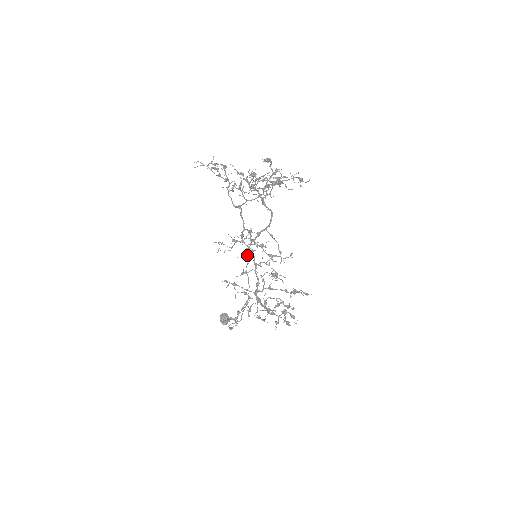
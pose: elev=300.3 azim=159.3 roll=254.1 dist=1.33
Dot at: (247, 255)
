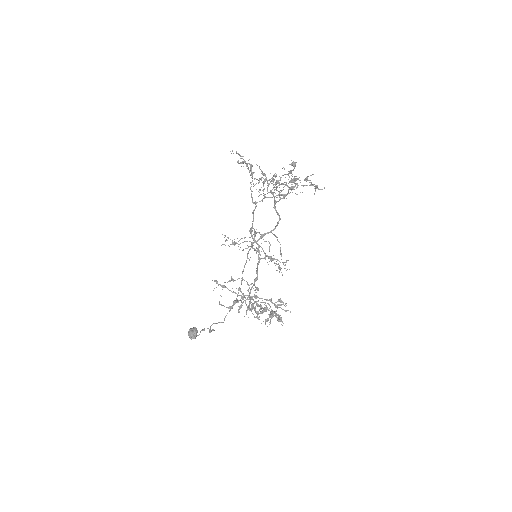
Dot at: (248, 253)
